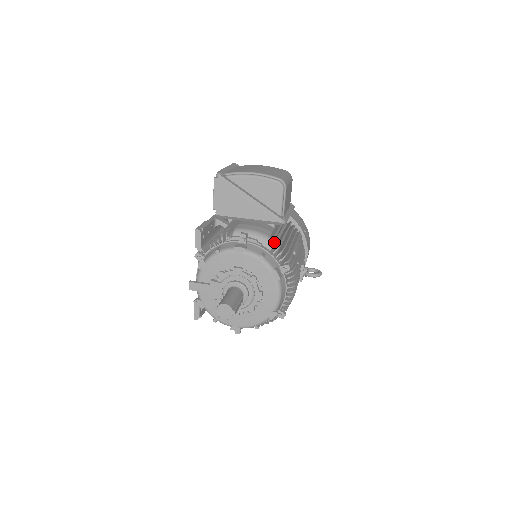
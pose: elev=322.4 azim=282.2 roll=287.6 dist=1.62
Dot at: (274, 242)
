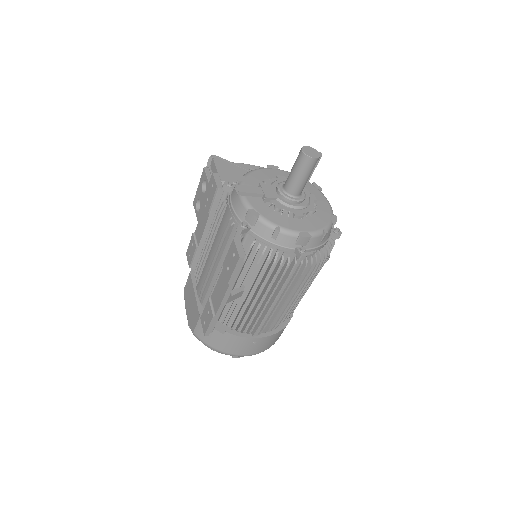
Dot at: occluded
